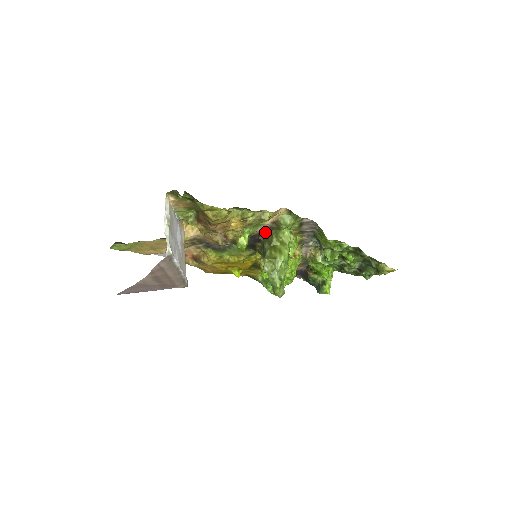
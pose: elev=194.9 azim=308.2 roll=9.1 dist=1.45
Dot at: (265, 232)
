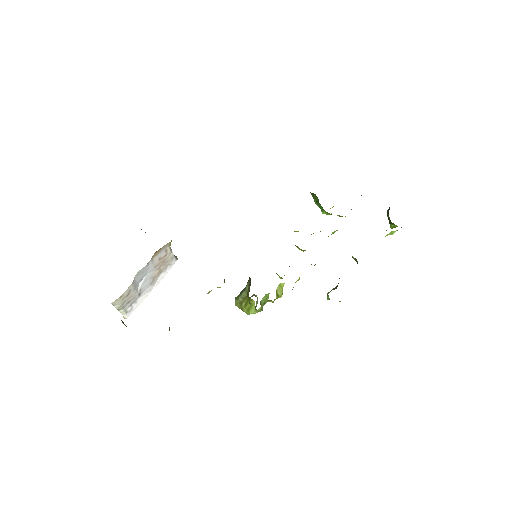
Dot at: occluded
